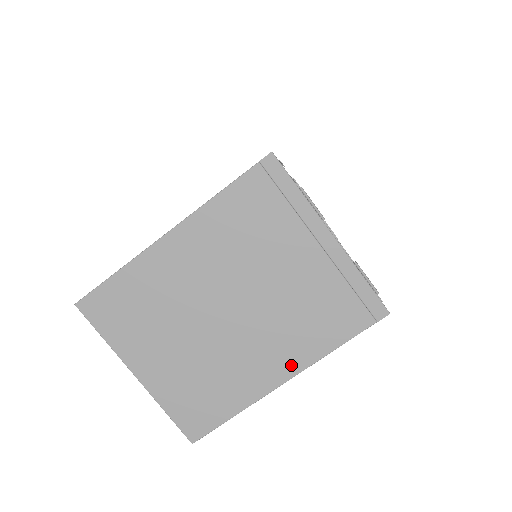
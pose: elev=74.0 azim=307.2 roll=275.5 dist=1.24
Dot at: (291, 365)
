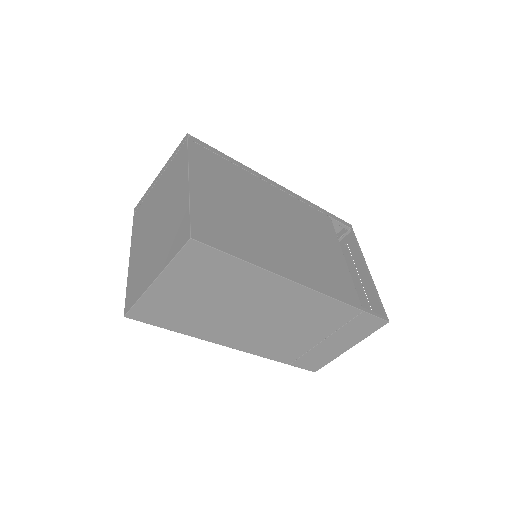
Dot at: (184, 179)
